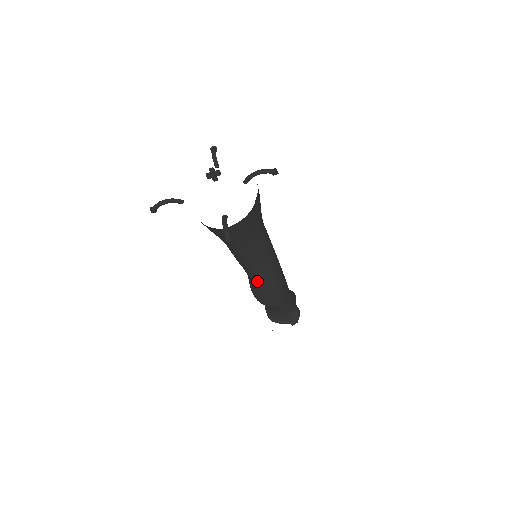
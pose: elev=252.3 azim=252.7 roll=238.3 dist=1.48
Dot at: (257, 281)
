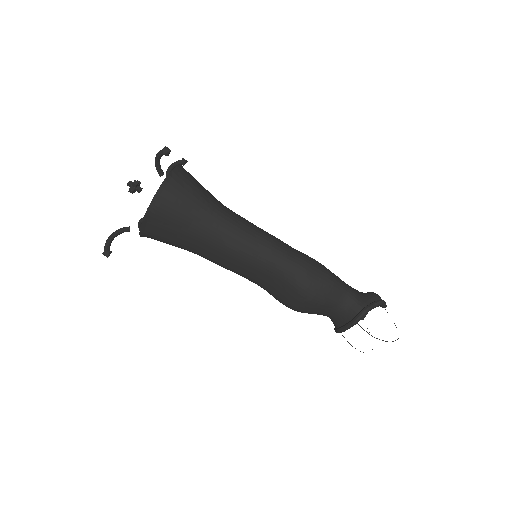
Dot at: (275, 256)
